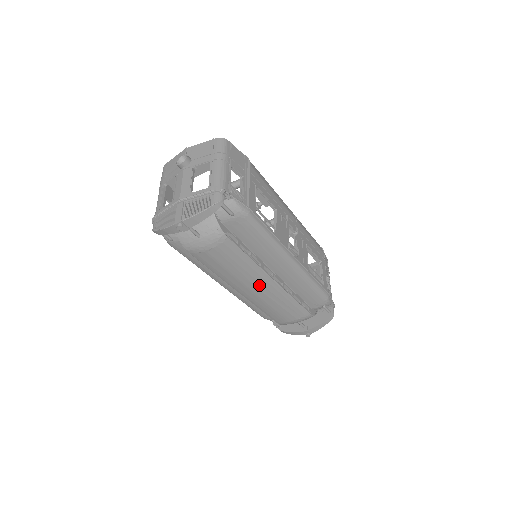
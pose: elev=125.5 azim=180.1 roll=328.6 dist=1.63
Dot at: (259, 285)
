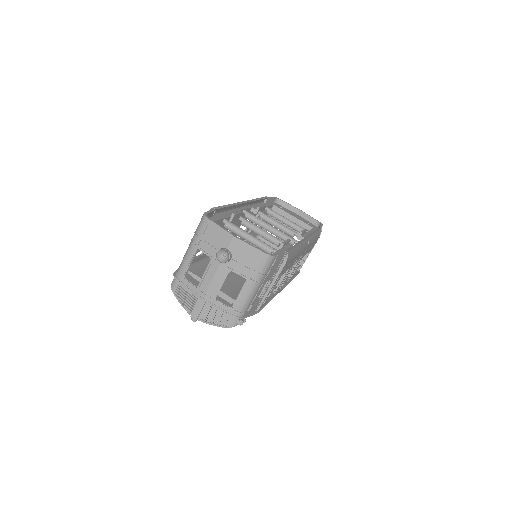
Dot at: occluded
